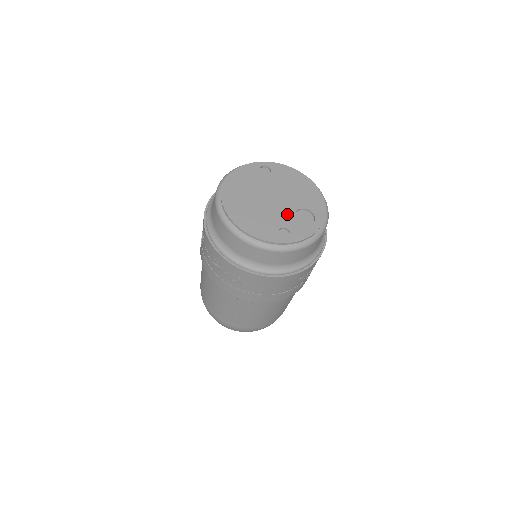
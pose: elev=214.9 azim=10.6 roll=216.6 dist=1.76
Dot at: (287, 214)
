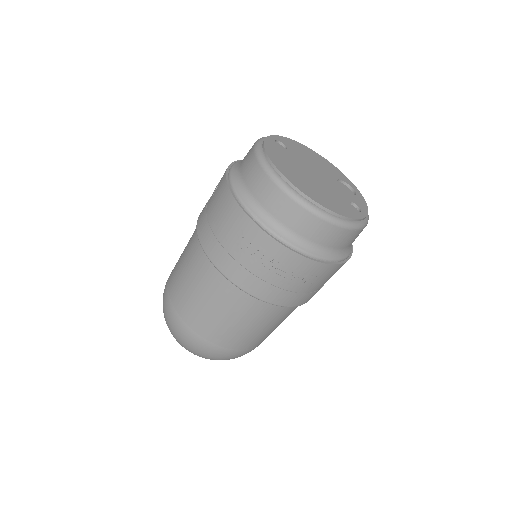
Dot at: (338, 188)
